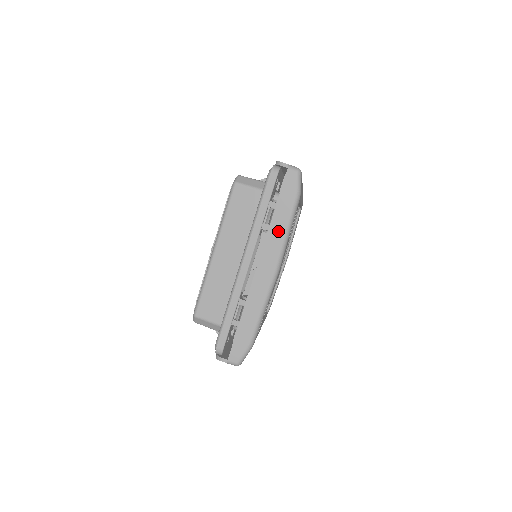
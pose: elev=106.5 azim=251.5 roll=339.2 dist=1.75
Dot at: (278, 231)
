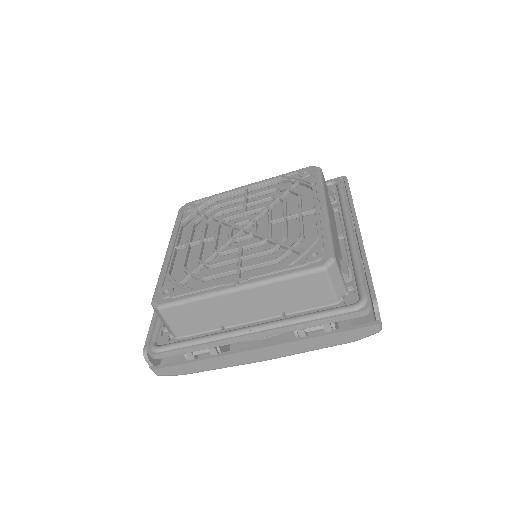
Dot at: (305, 346)
